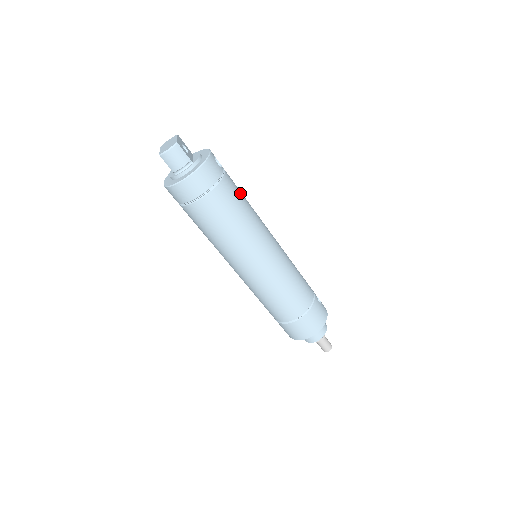
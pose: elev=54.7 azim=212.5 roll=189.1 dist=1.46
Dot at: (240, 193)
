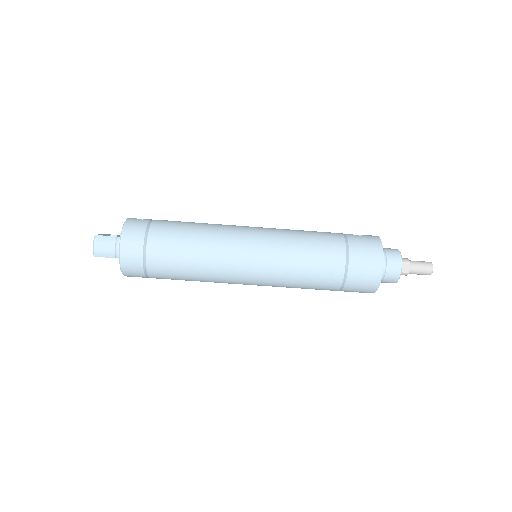
Dot at: (181, 222)
